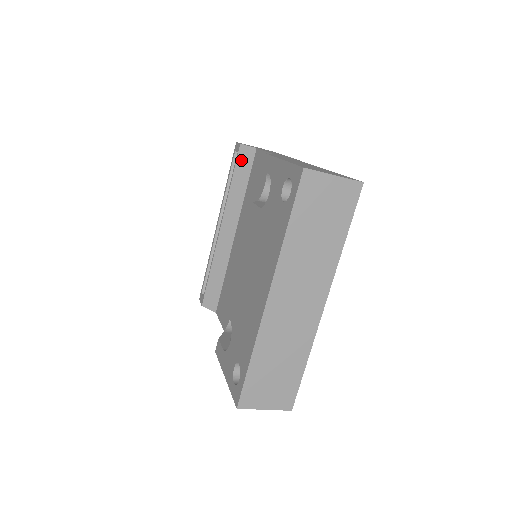
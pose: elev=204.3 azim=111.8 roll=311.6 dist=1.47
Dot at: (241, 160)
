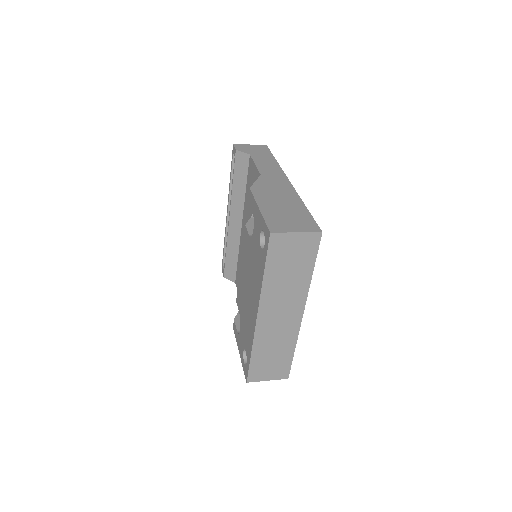
Dot at: (238, 164)
